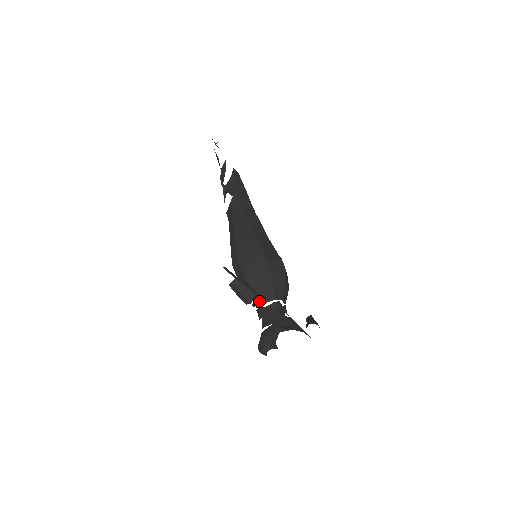
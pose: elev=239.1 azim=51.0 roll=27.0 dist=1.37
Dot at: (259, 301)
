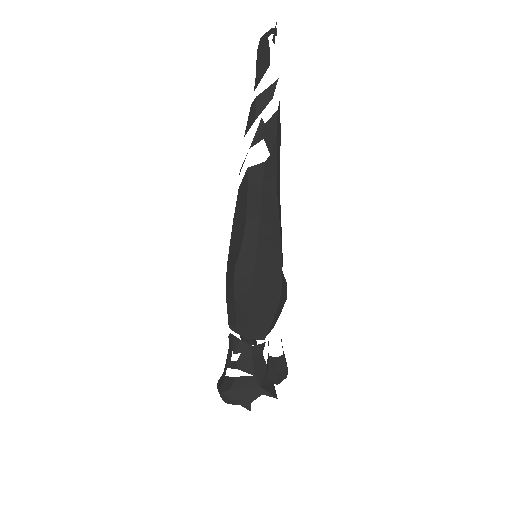
Dot at: (248, 334)
